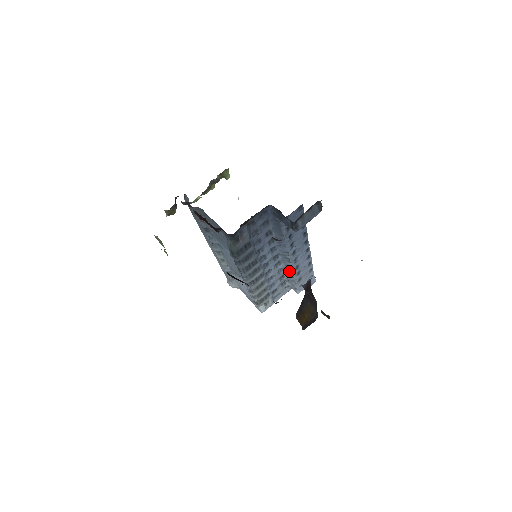
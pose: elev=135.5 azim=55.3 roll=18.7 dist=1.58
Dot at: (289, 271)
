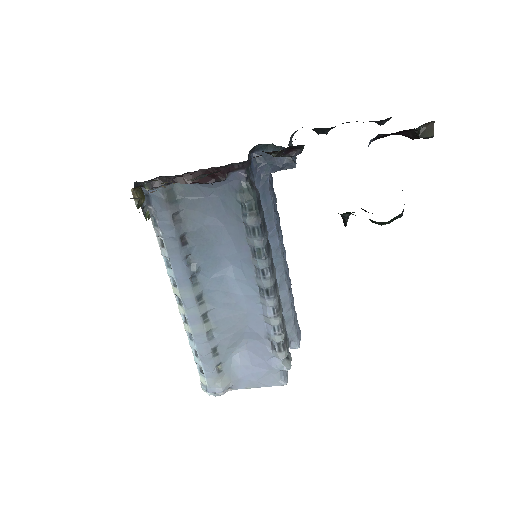
Dot at: (284, 296)
